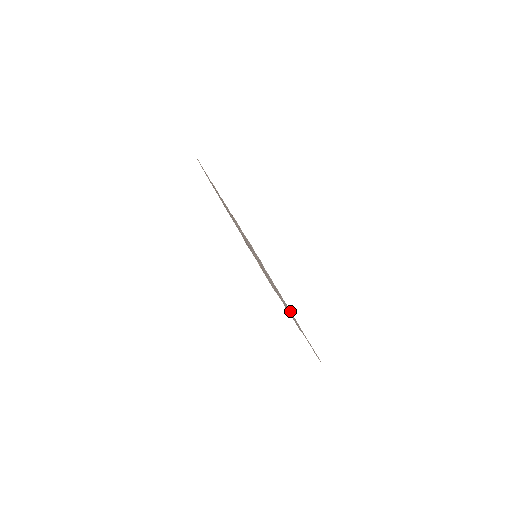
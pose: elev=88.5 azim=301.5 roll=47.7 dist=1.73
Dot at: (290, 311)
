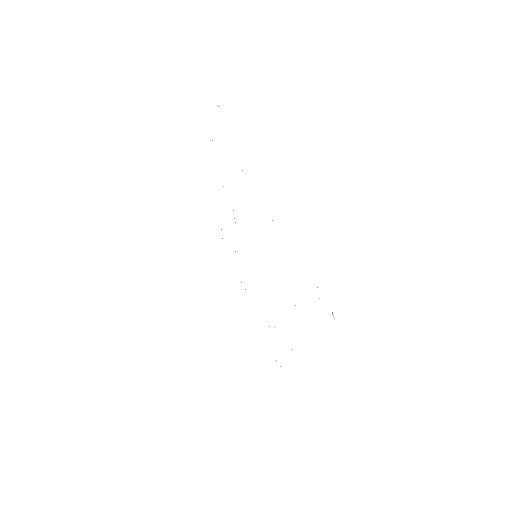
Dot at: occluded
